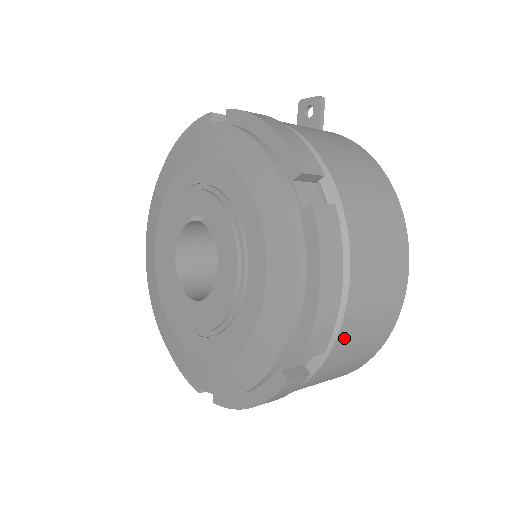
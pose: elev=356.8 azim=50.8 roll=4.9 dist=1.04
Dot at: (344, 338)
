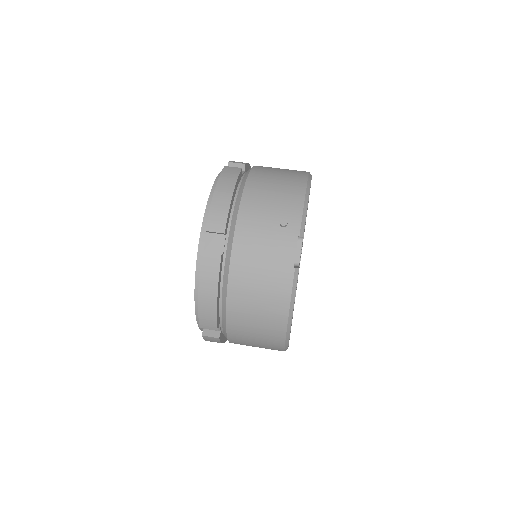
Dot at: occluded
